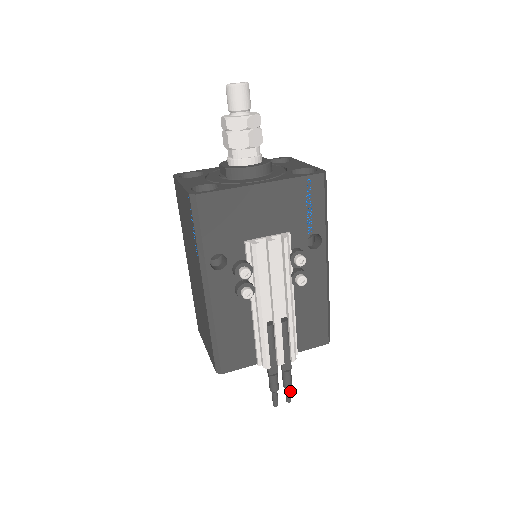
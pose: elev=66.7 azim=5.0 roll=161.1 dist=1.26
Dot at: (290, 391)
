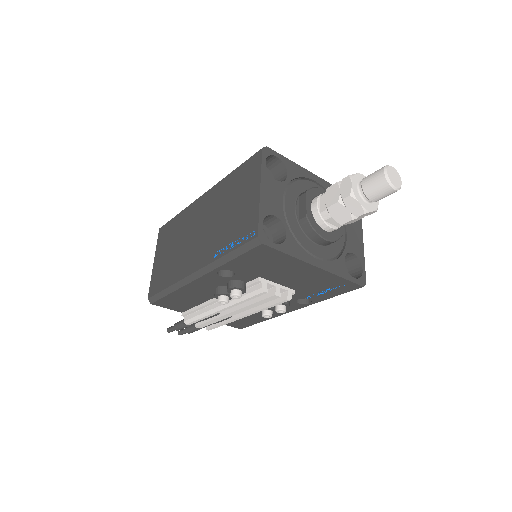
Dot at: occluded
